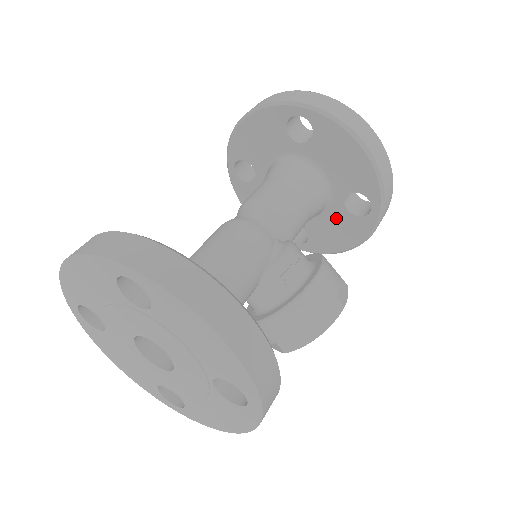
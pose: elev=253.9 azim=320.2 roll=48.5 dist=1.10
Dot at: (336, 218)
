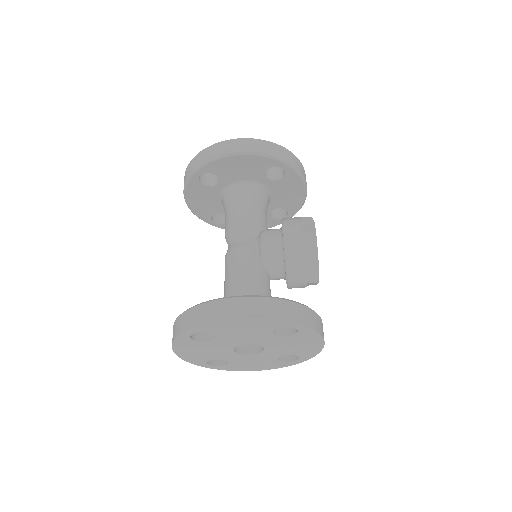
Dot at: (278, 188)
